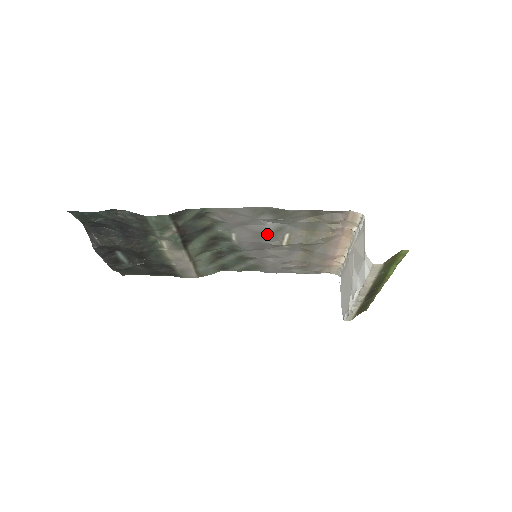
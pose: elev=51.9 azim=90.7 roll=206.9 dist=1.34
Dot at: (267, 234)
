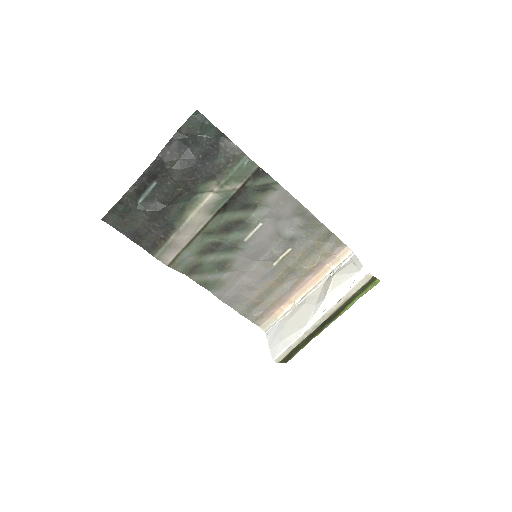
Dot at: (281, 239)
